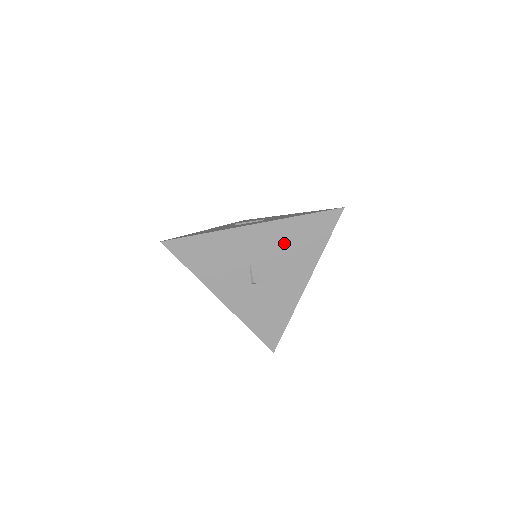
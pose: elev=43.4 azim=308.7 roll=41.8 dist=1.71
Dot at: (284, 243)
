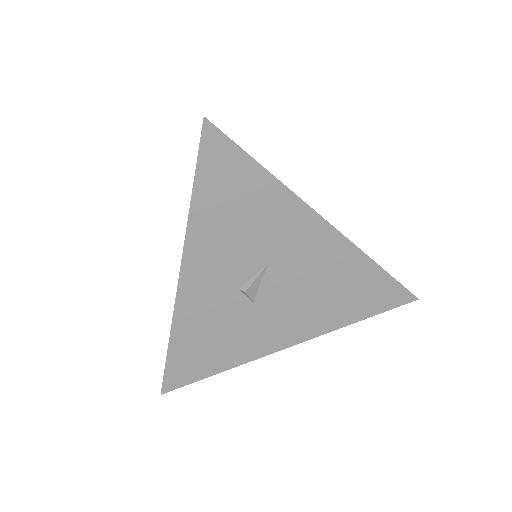
Dot at: (328, 277)
